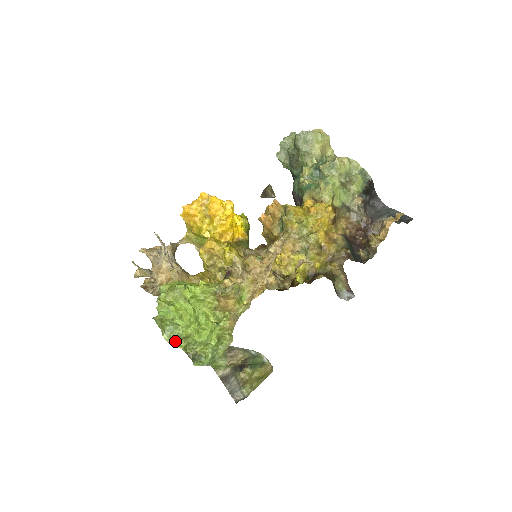
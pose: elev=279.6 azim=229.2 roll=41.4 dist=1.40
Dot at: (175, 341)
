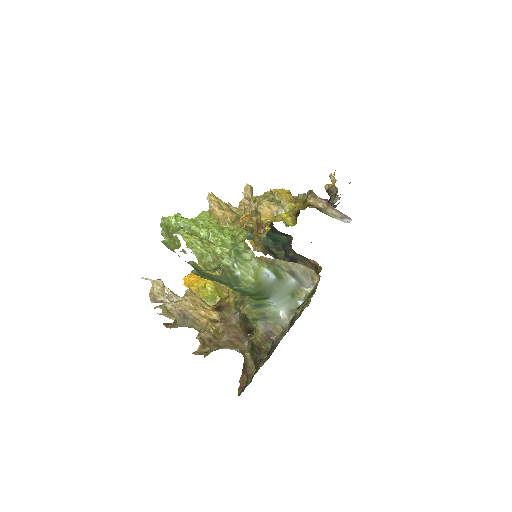
Dot at: (186, 233)
